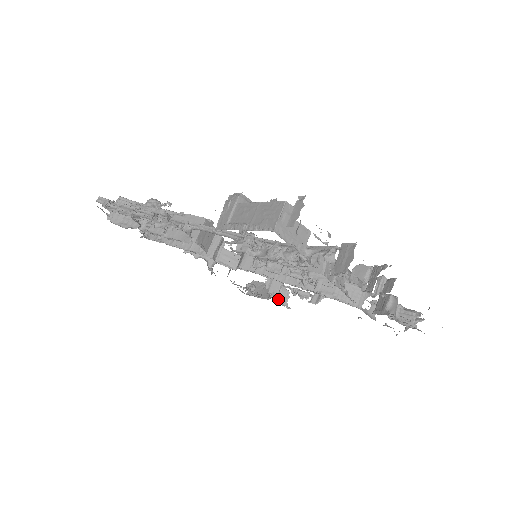
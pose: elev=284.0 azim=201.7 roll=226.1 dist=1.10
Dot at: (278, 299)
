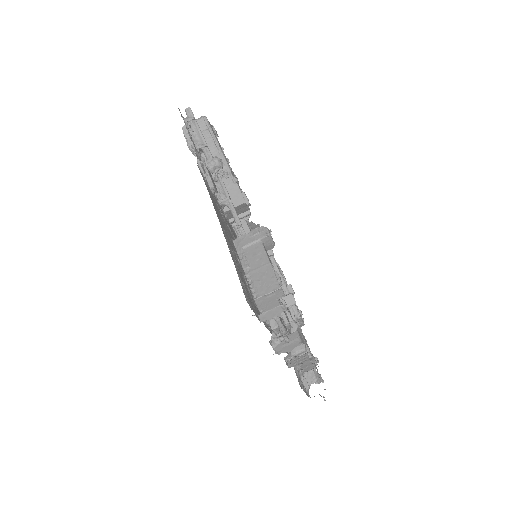
Dot at: occluded
